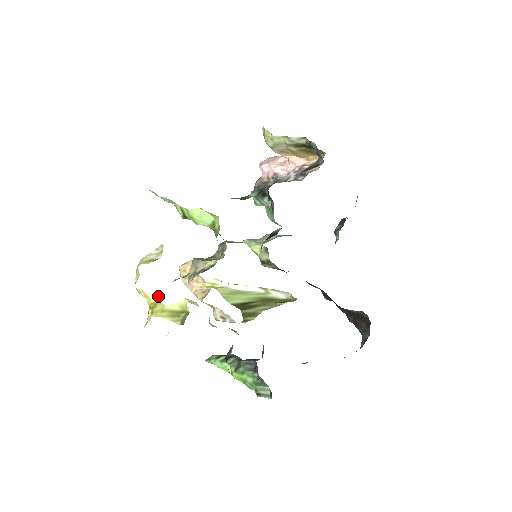
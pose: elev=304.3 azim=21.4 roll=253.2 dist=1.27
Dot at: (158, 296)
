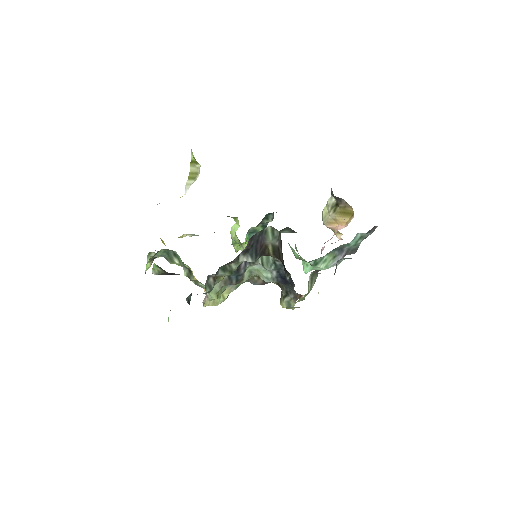
Dot at: occluded
